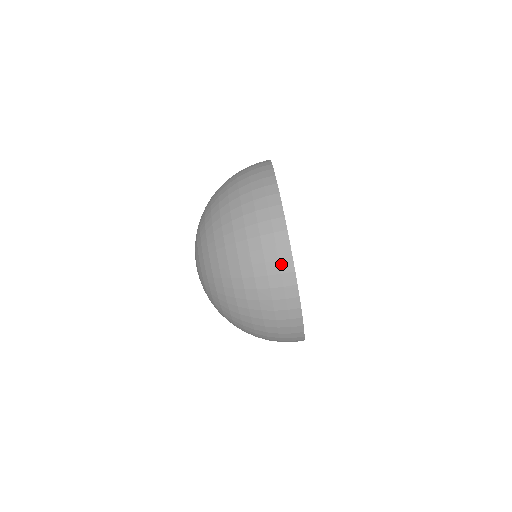
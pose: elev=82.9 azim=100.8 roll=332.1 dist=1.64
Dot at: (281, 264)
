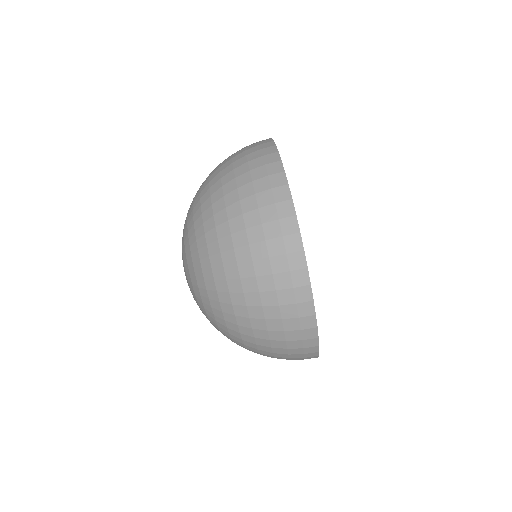
Dot at: (271, 179)
